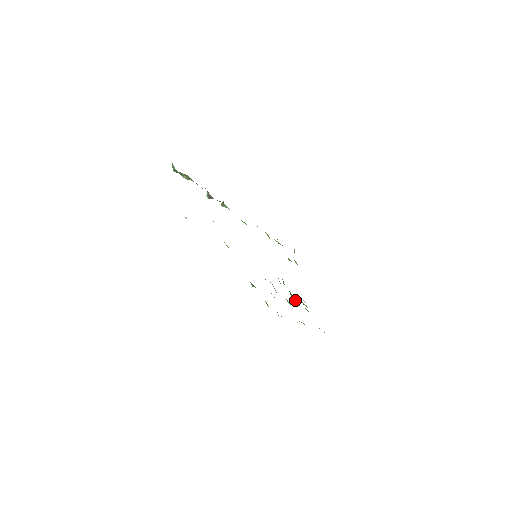
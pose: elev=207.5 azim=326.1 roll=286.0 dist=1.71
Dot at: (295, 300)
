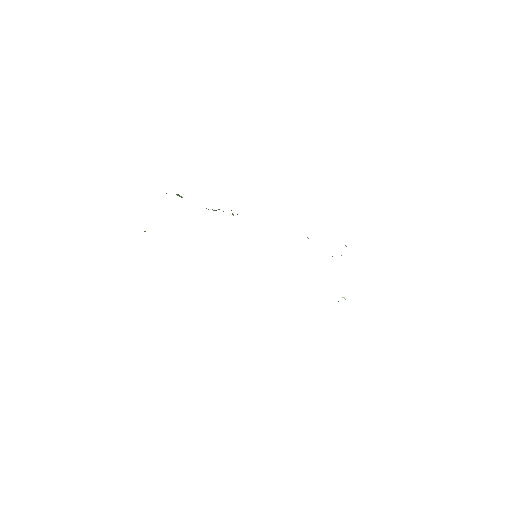
Dot at: occluded
